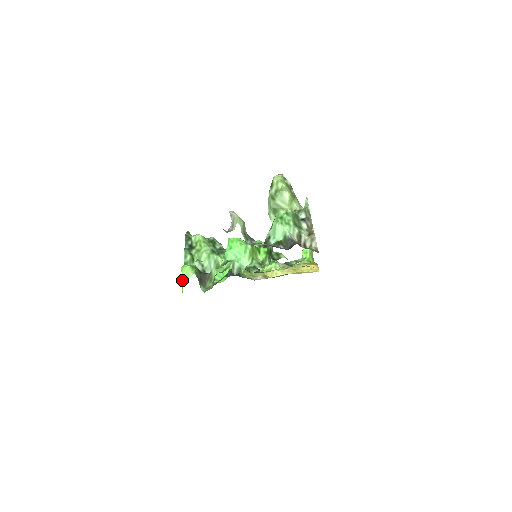
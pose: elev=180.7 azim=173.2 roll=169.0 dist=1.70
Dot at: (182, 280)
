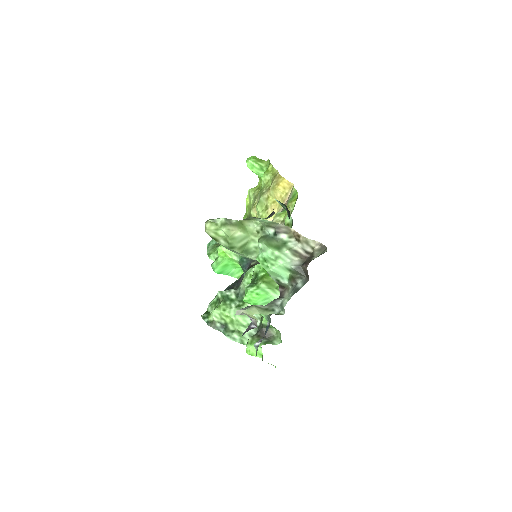
Dot at: occluded
